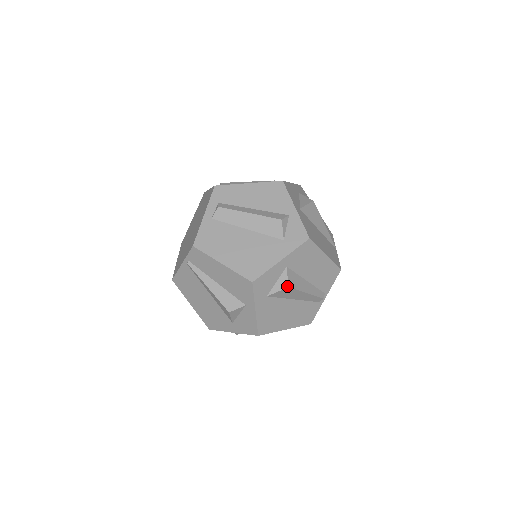
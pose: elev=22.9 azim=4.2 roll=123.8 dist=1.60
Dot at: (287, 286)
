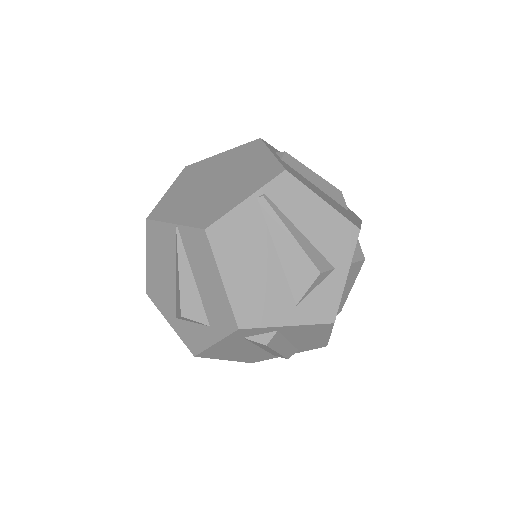
Dot at: (364, 258)
